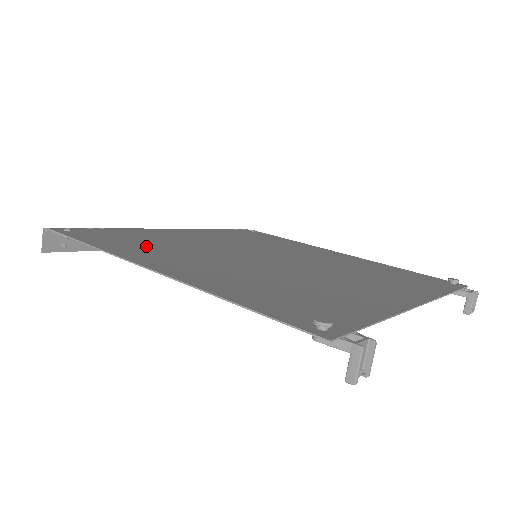
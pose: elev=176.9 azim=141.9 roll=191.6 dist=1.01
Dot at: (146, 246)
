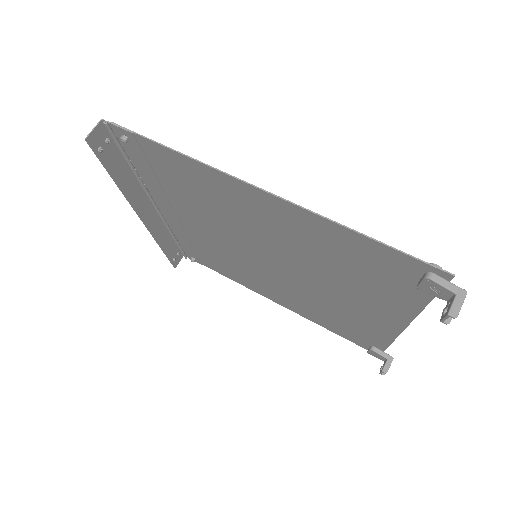
Dot at: (202, 188)
